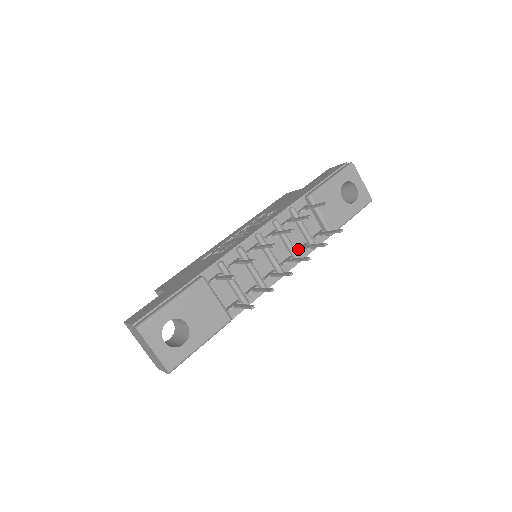
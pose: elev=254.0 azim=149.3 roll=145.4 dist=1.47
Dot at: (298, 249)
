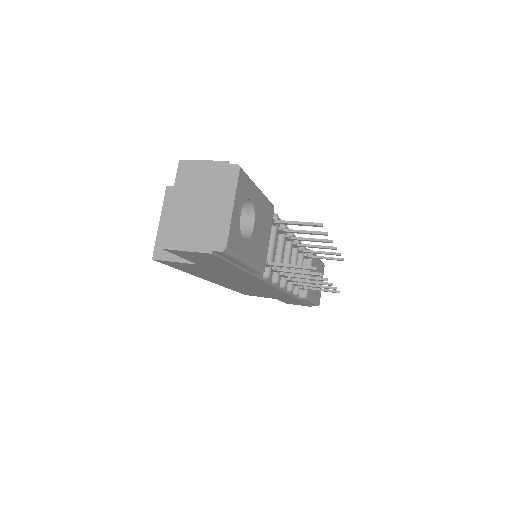
Dot at: occluded
